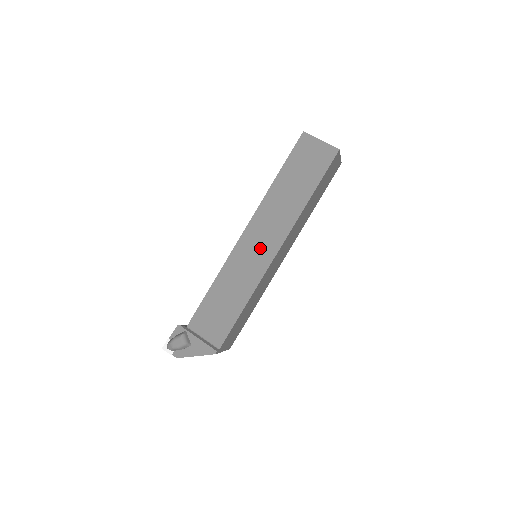
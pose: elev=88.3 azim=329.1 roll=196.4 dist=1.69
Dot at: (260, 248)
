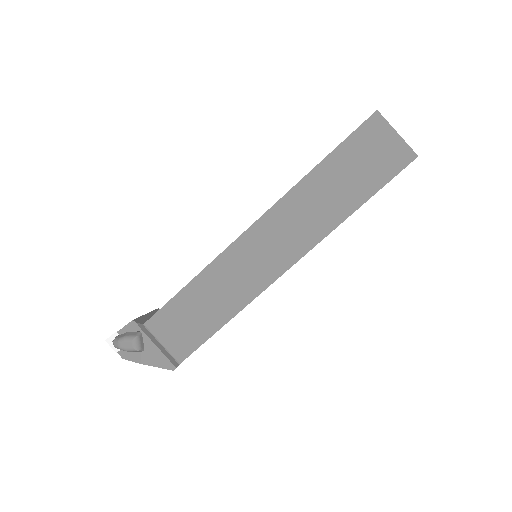
Dot at: (266, 256)
